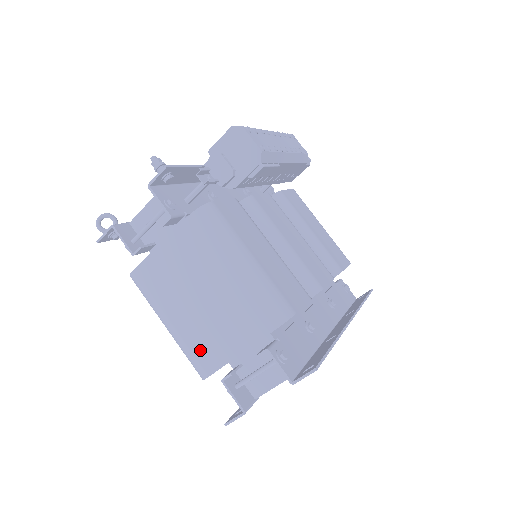
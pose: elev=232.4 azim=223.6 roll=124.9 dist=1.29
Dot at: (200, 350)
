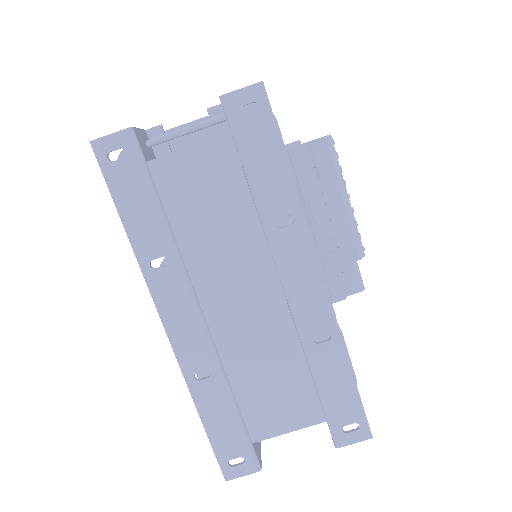
Dot at: occluded
